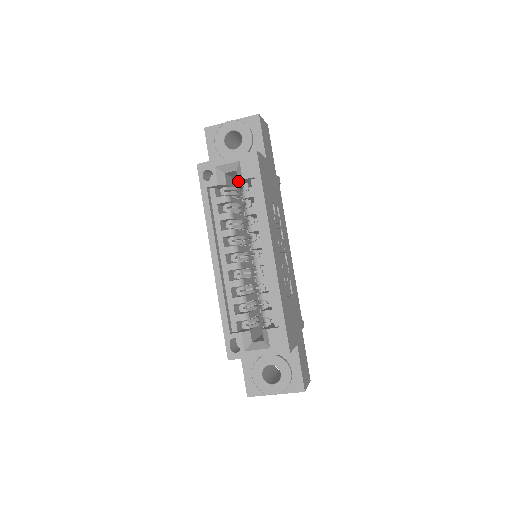
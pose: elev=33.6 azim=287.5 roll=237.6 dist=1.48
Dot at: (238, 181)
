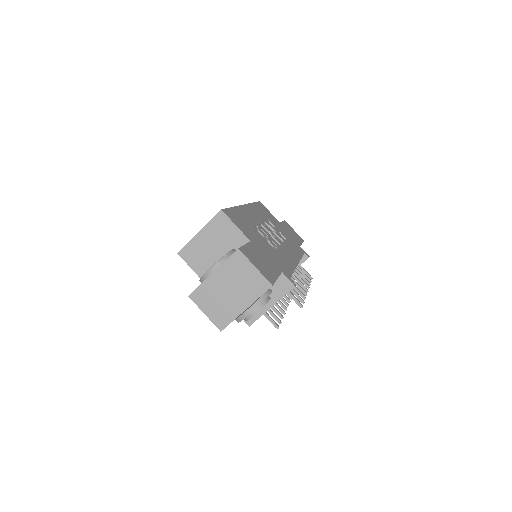
Dot at: occluded
